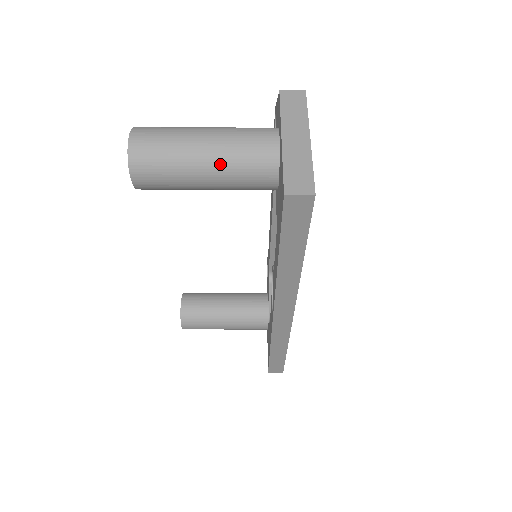
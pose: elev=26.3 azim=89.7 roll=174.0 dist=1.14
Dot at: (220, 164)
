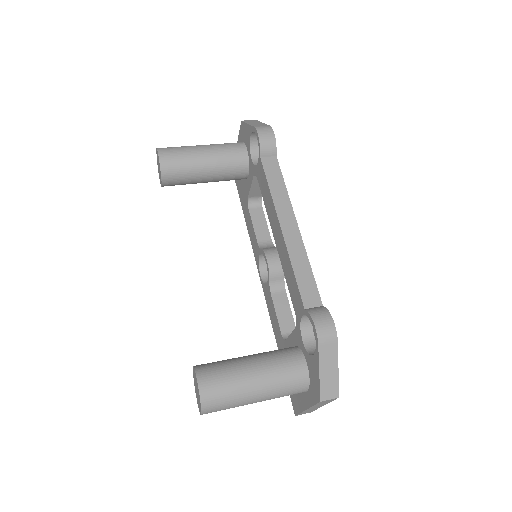
Dot at: occluded
